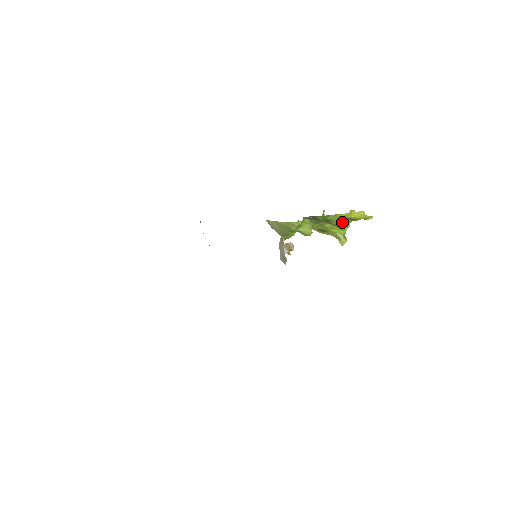
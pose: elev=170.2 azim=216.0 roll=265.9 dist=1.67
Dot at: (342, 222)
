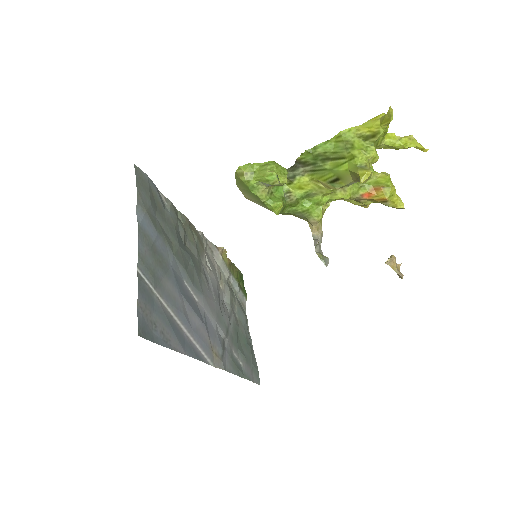
Dot at: (346, 147)
